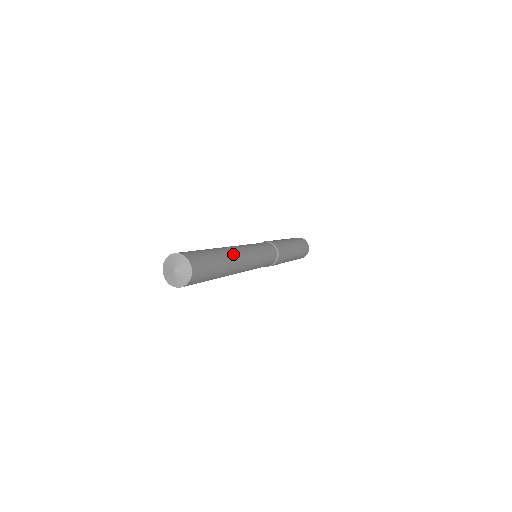
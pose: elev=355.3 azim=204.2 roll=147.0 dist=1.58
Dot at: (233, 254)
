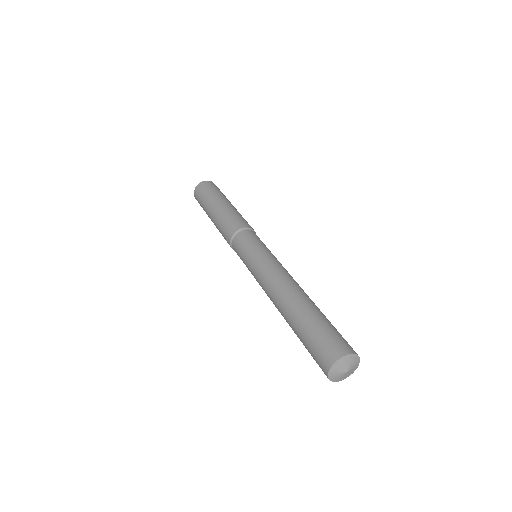
Dot at: (303, 292)
